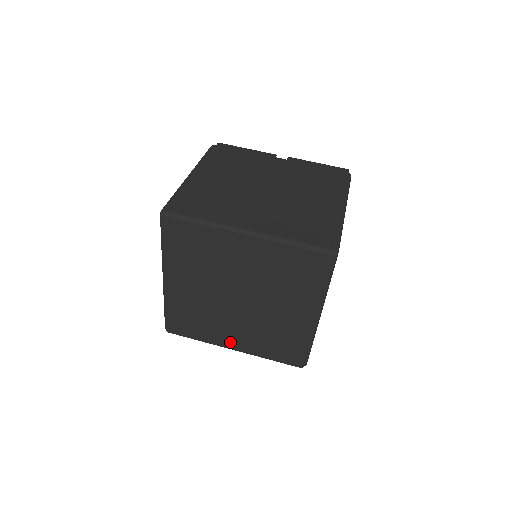
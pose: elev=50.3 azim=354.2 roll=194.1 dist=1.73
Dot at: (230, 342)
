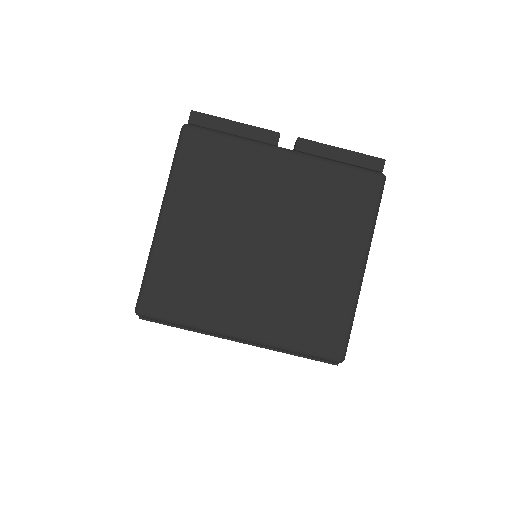
Dot at: occluded
